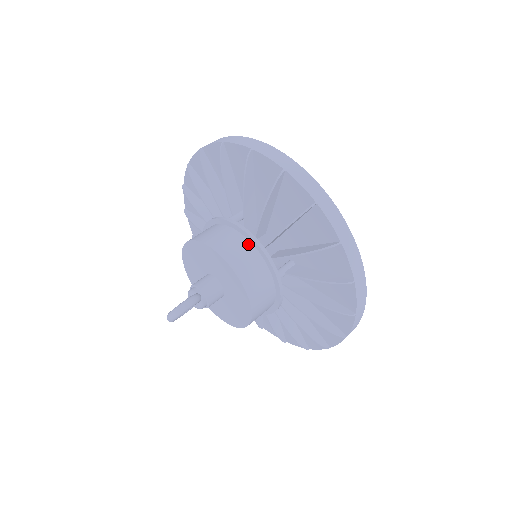
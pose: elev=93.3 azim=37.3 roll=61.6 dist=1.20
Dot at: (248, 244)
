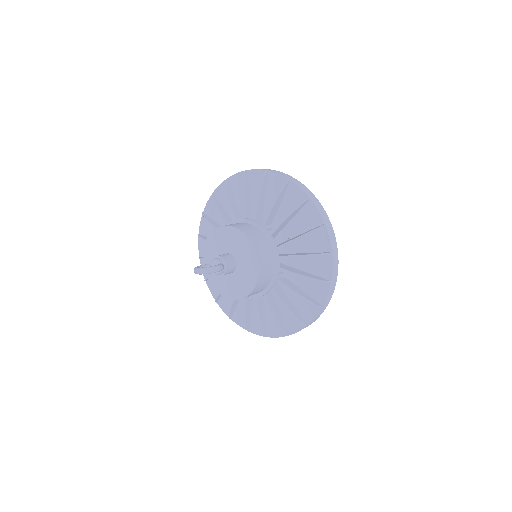
Dot at: (271, 251)
